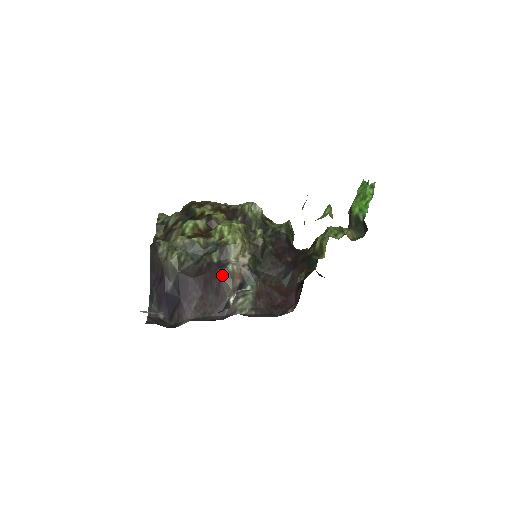
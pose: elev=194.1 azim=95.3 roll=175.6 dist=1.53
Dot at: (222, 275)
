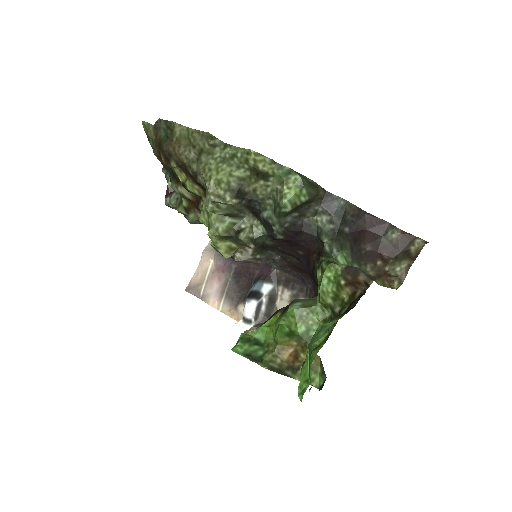
Dot at: occluded
